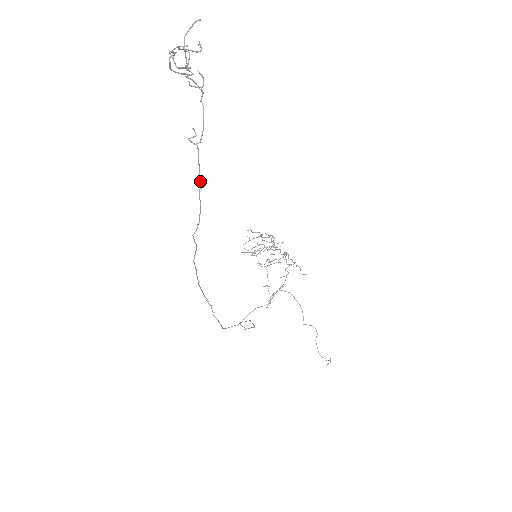
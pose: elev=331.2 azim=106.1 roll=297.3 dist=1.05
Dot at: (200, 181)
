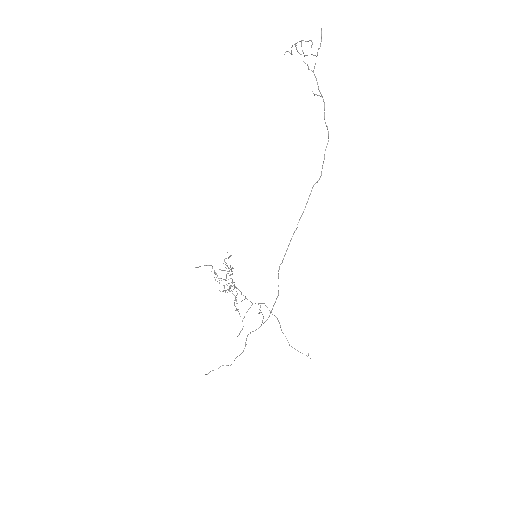
Dot at: (325, 122)
